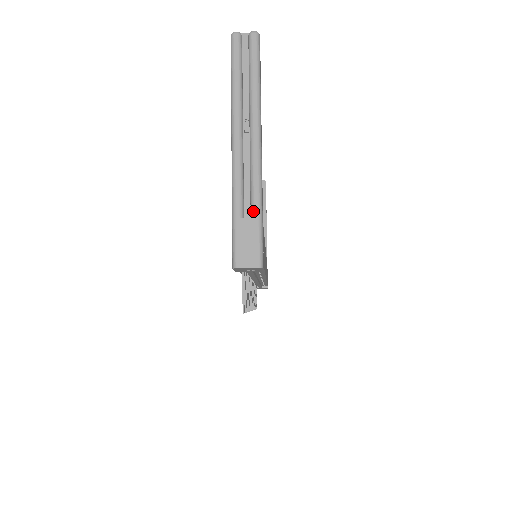
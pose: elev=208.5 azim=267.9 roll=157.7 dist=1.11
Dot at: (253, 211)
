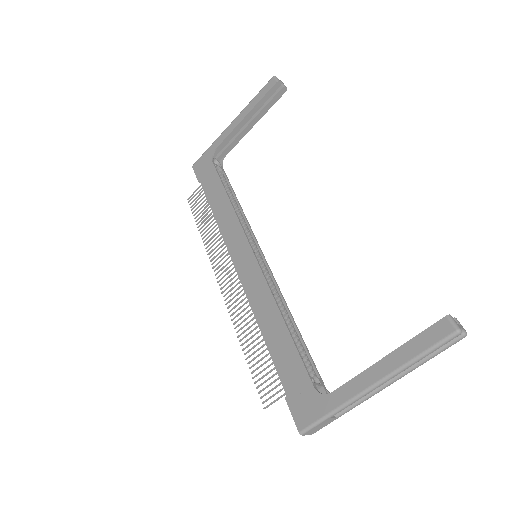
Dot at: (340, 415)
